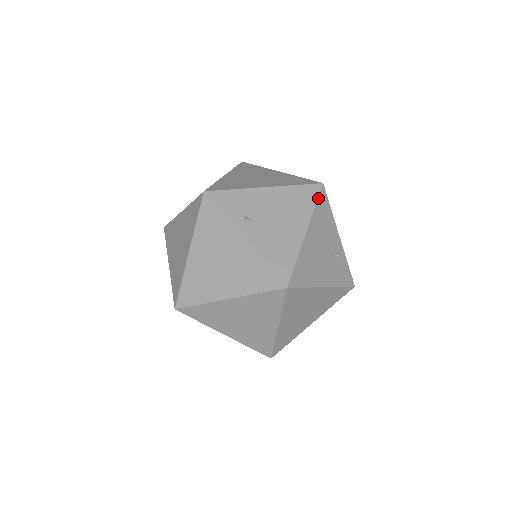
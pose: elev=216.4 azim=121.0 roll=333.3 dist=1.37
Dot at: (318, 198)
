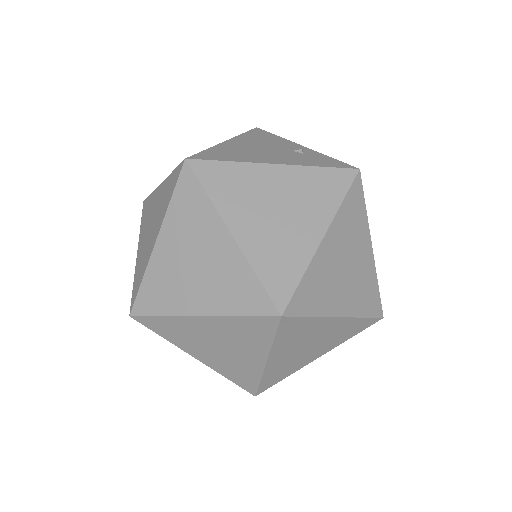
Dot at: (248, 131)
